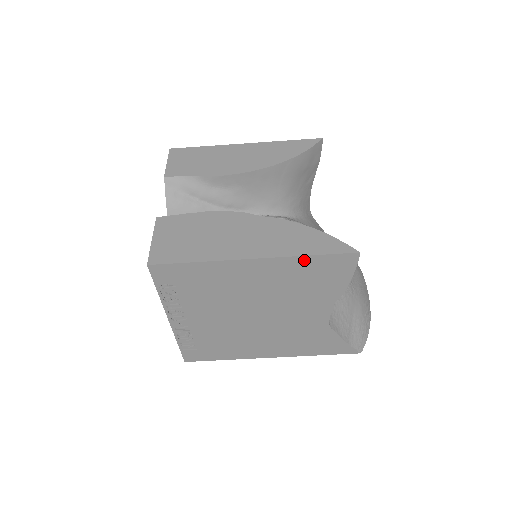
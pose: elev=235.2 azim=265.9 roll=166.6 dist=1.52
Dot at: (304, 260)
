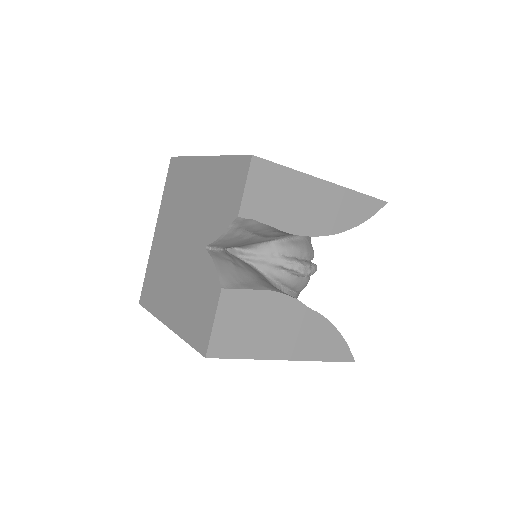
Dot at: occluded
